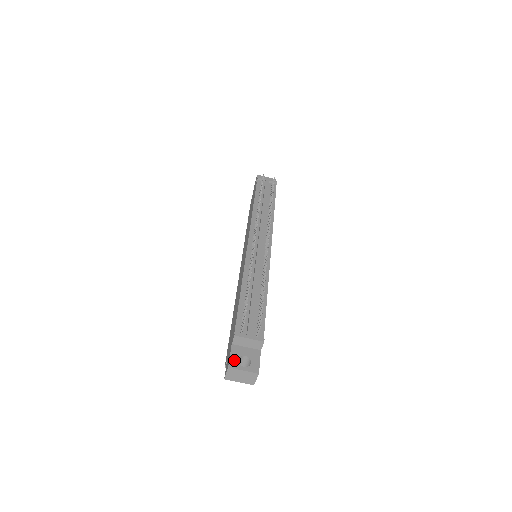
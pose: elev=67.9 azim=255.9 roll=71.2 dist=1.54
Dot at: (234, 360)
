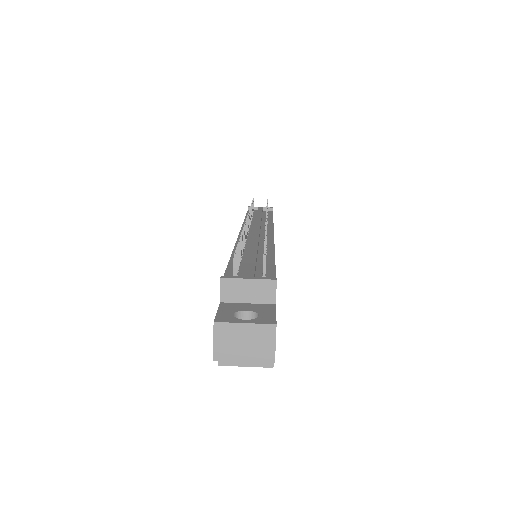
Dot at: (225, 315)
